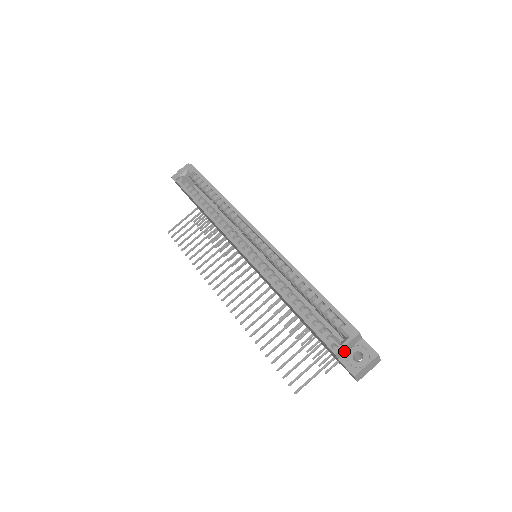
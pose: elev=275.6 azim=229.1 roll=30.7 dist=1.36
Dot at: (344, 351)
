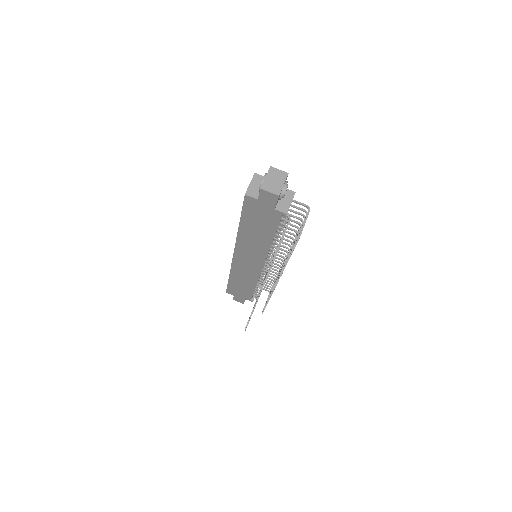
Dot at: (256, 191)
